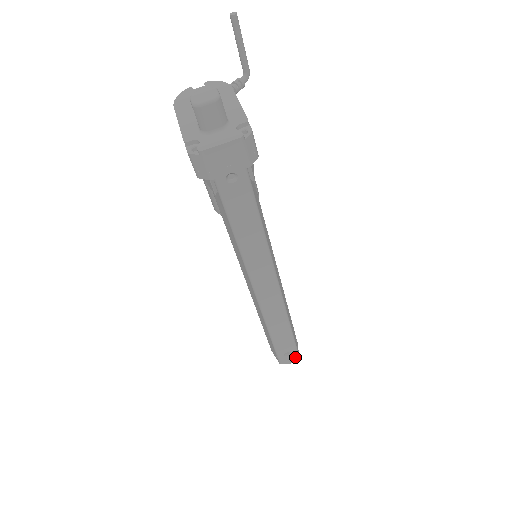
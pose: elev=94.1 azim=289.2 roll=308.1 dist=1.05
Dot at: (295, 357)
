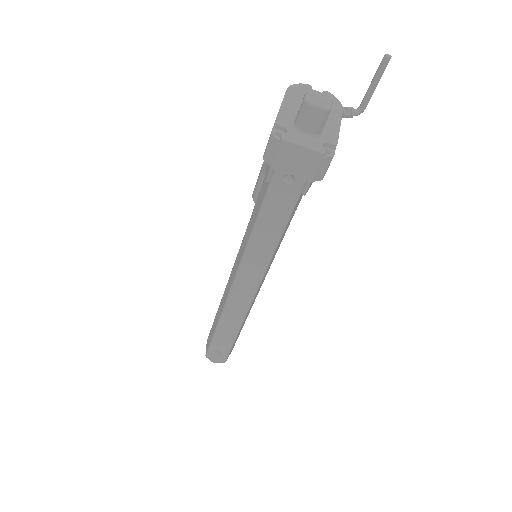
Dot at: (222, 360)
